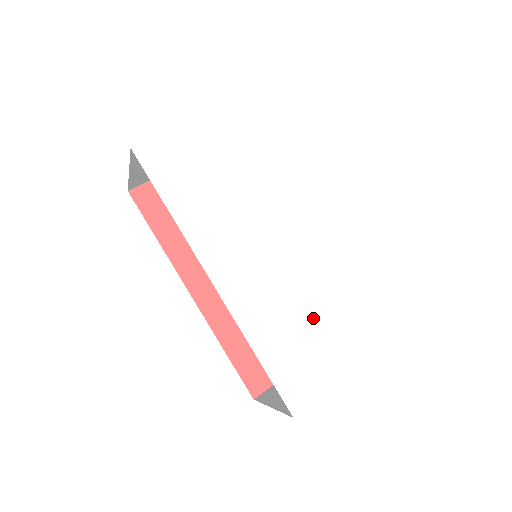
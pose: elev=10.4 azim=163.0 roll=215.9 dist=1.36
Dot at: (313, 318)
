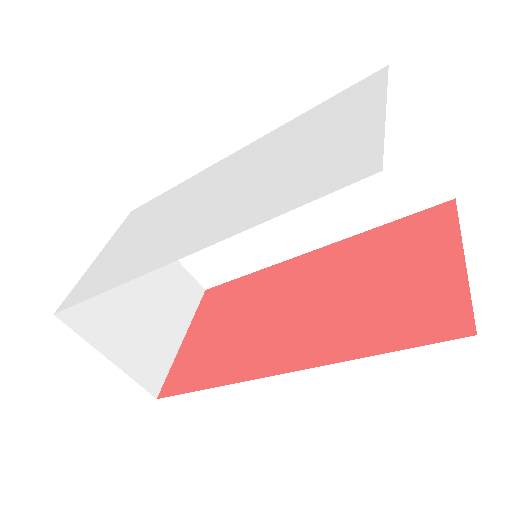
Dot at: (294, 158)
